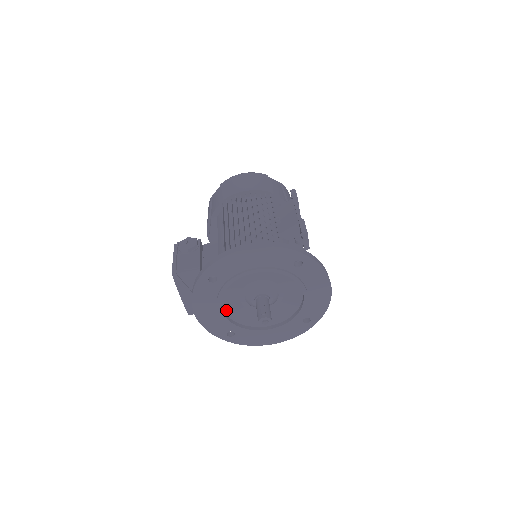
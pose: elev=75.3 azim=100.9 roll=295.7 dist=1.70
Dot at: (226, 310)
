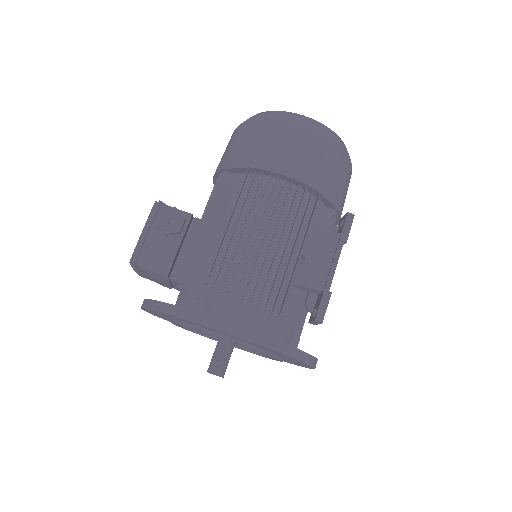
Dot at: occluded
